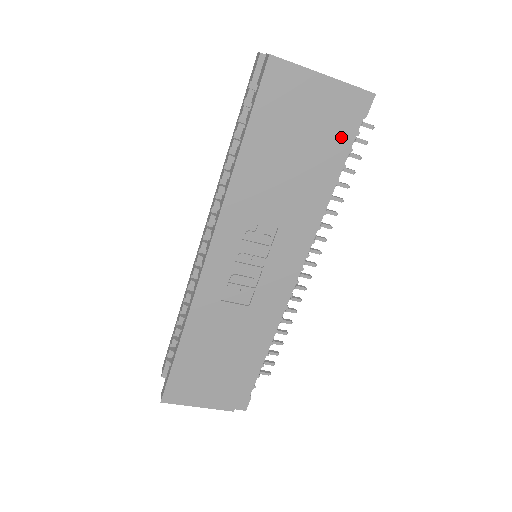
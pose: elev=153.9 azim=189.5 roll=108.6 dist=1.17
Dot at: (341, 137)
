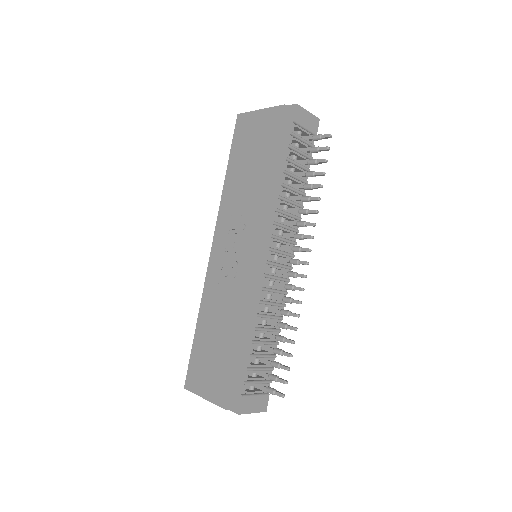
Dot at: (278, 139)
